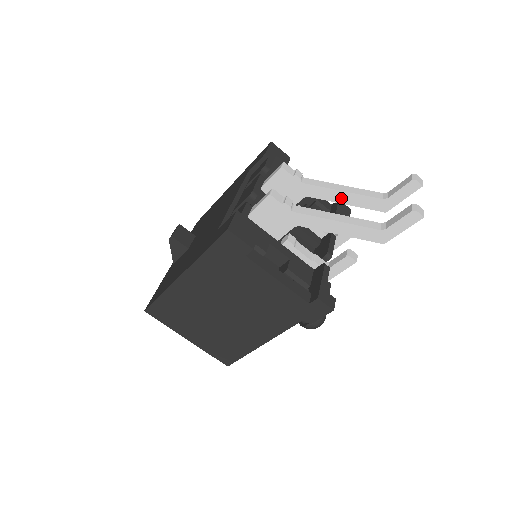
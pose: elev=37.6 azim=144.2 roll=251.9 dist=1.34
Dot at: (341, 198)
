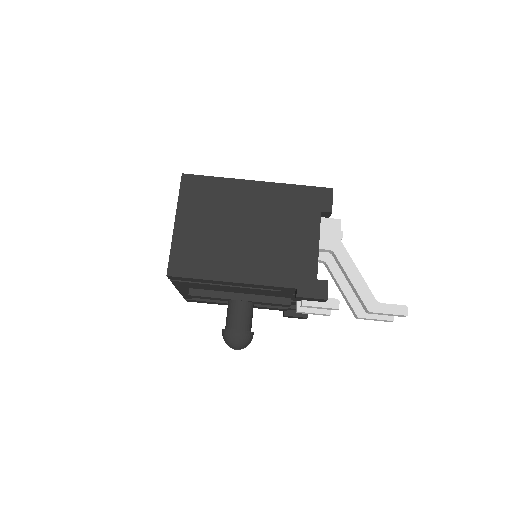
Dot at: (343, 283)
